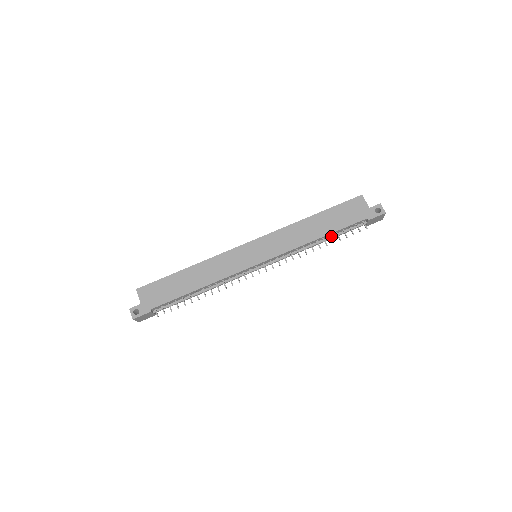
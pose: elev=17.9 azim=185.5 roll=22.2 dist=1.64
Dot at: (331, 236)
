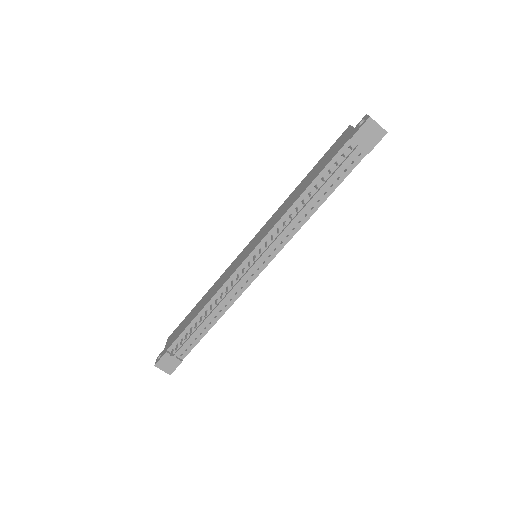
Dot at: (320, 187)
